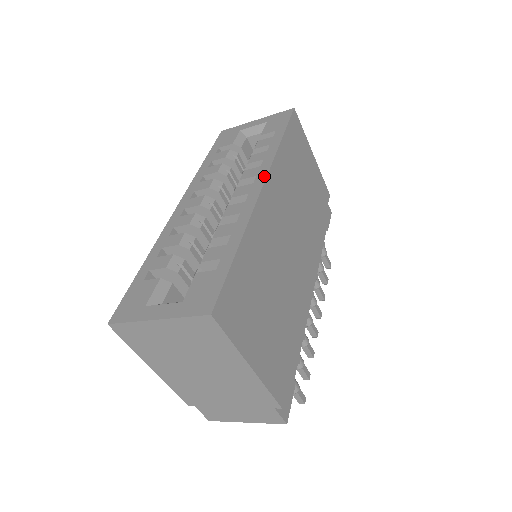
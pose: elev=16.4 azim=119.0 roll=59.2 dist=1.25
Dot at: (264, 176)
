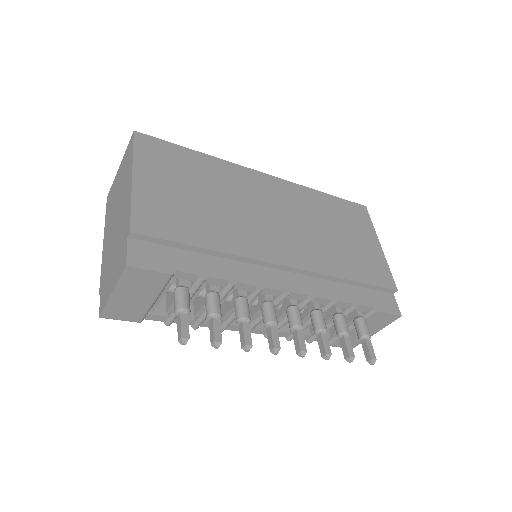
Dot at: (276, 179)
